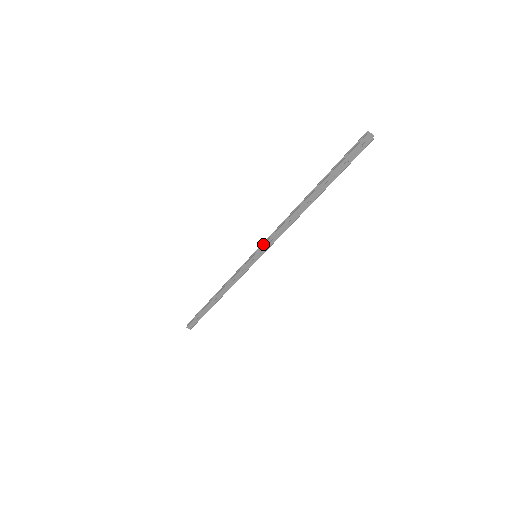
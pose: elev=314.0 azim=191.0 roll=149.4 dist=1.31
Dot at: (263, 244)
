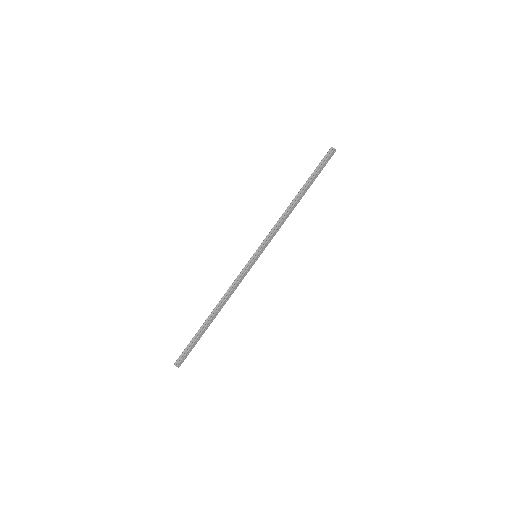
Dot at: (265, 242)
